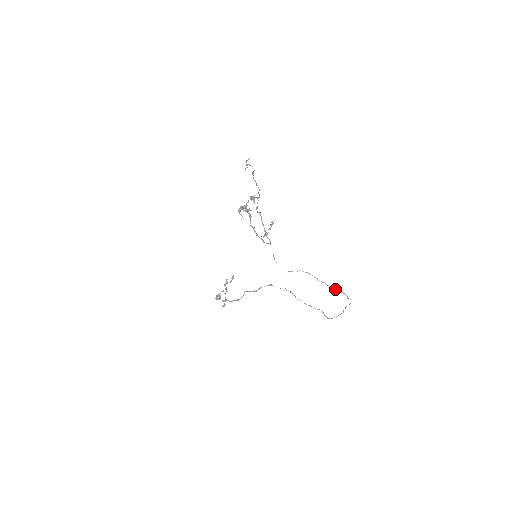
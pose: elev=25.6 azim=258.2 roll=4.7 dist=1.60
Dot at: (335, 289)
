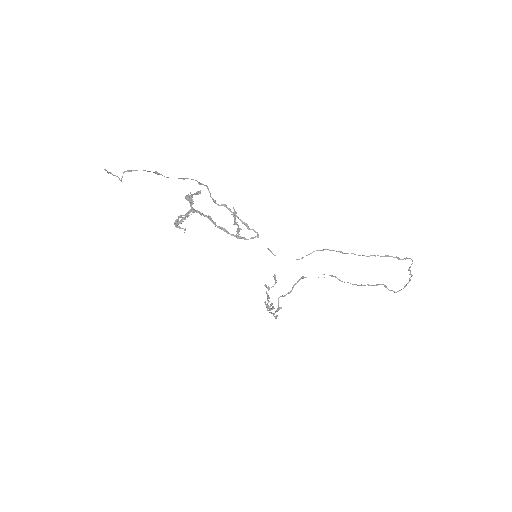
Dot at: occluded
